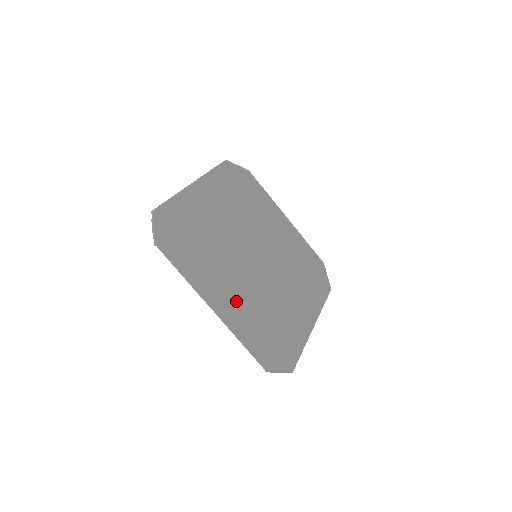
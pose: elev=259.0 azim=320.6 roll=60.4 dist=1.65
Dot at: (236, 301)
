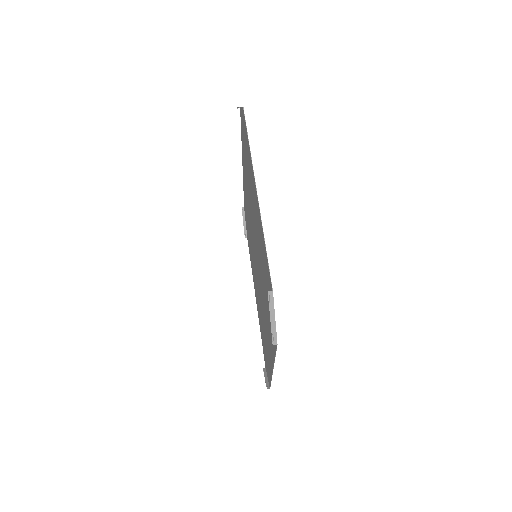
Dot at: occluded
